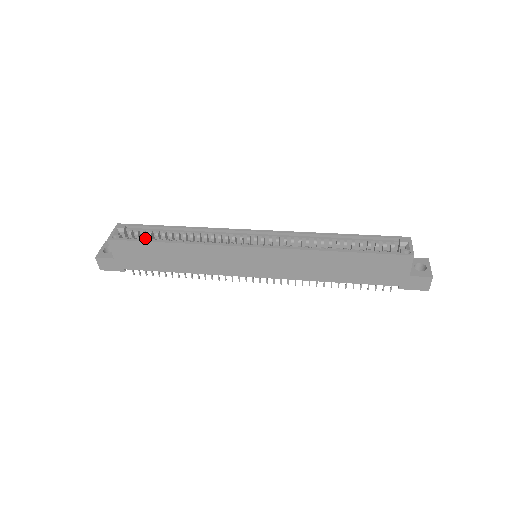
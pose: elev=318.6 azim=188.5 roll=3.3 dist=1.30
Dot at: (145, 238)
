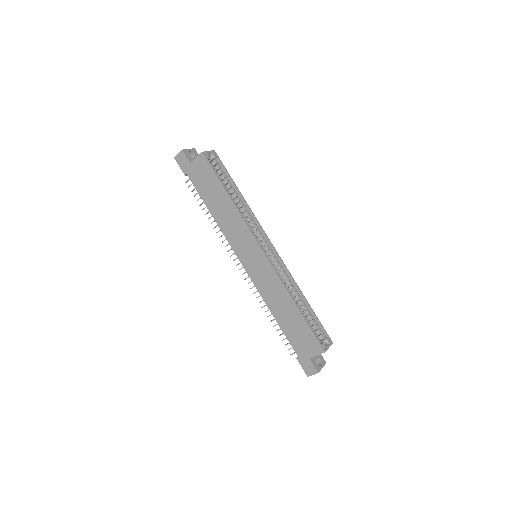
Dot at: (218, 175)
